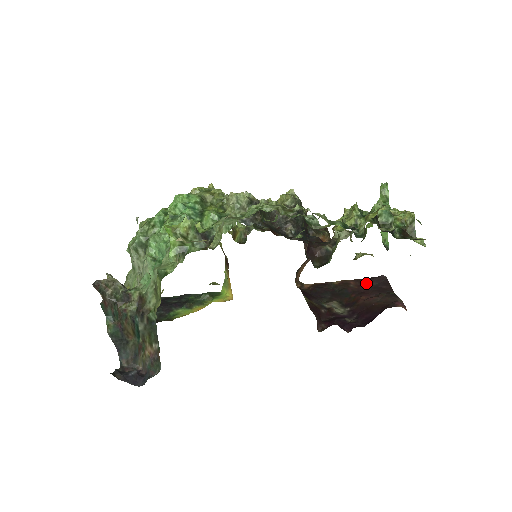
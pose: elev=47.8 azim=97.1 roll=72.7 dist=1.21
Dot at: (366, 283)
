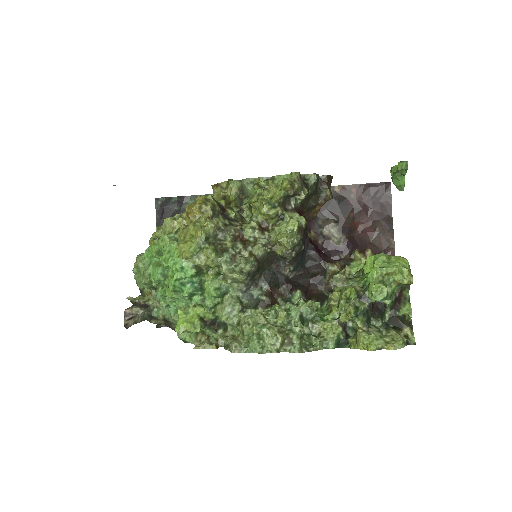
Dot at: (368, 195)
